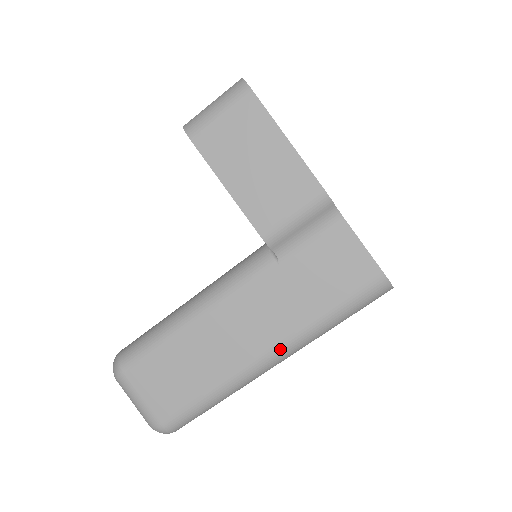
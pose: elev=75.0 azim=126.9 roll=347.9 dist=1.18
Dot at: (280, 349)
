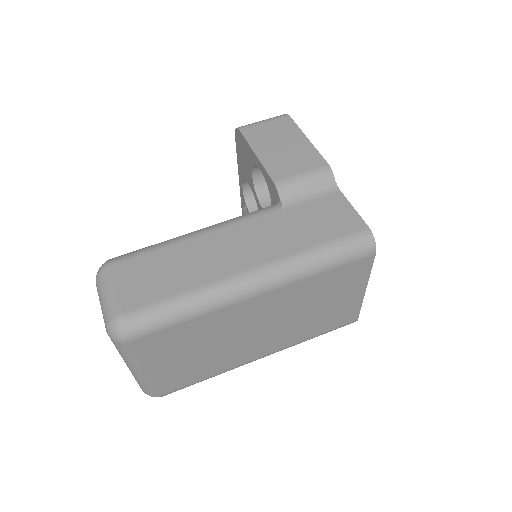
Dot at: (266, 268)
